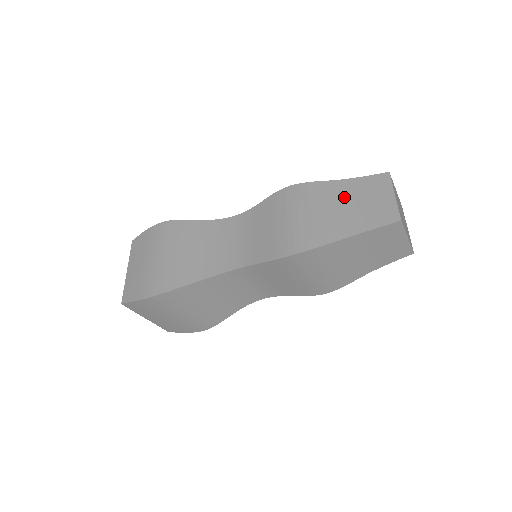
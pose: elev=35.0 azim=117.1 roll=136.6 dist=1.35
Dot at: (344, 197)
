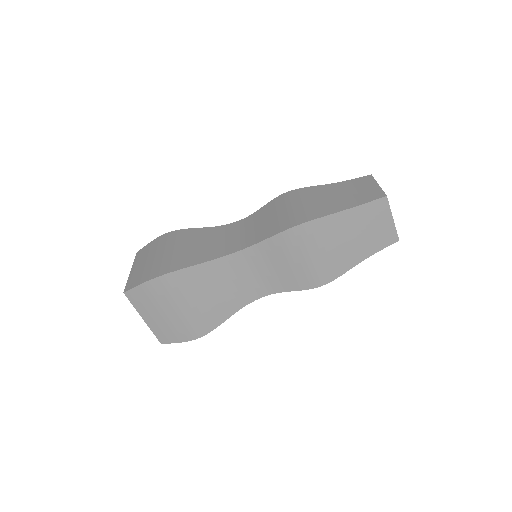
Dot at: (336, 191)
